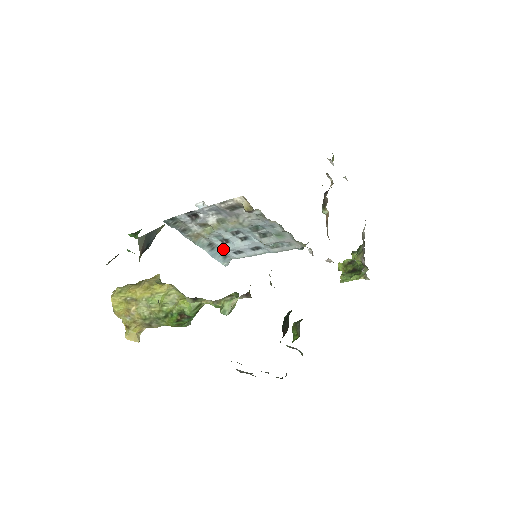
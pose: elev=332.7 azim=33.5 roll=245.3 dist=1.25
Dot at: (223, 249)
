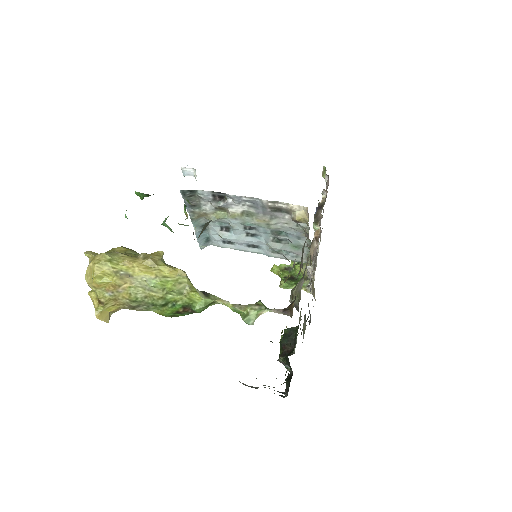
Dot at: (215, 234)
